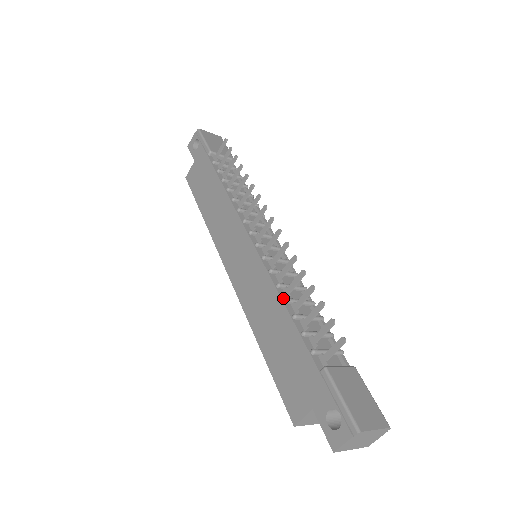
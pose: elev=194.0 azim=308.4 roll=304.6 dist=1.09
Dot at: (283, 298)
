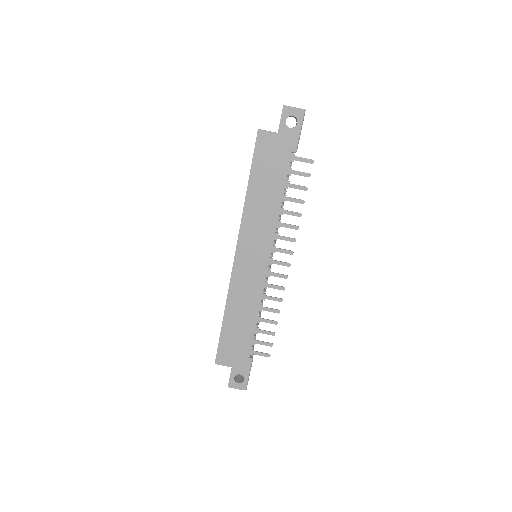
Dot at: (259, 313)
